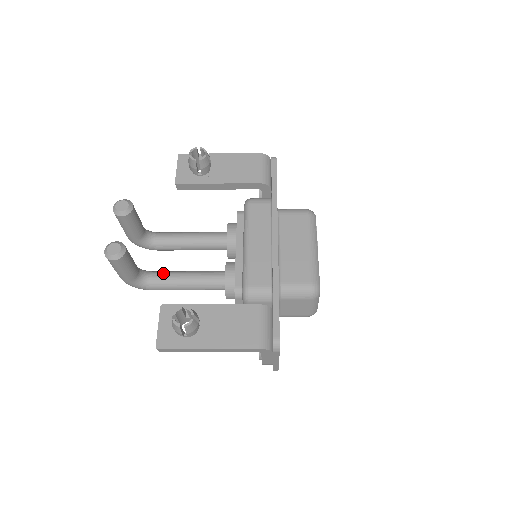
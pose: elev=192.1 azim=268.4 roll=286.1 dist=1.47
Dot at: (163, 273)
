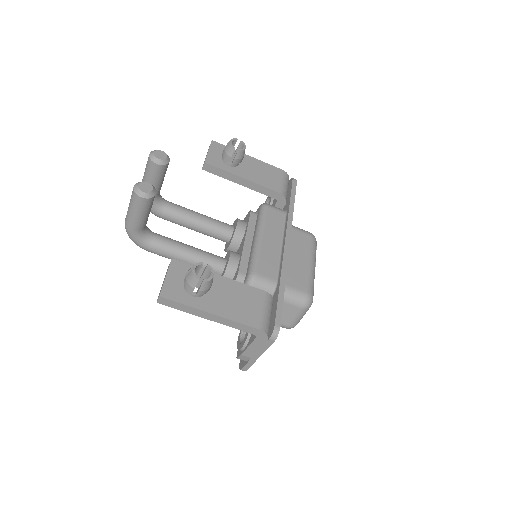
Dot at: (166, 237)
